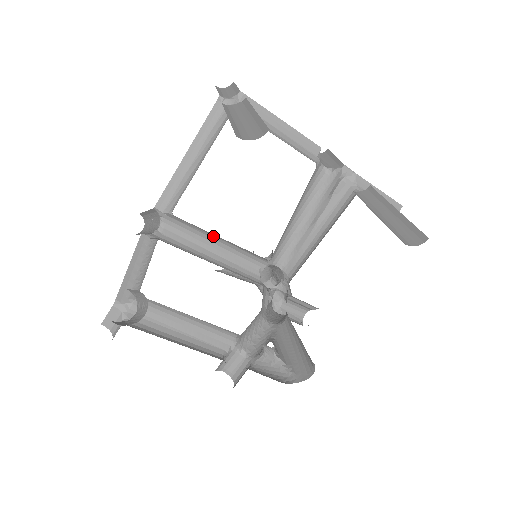
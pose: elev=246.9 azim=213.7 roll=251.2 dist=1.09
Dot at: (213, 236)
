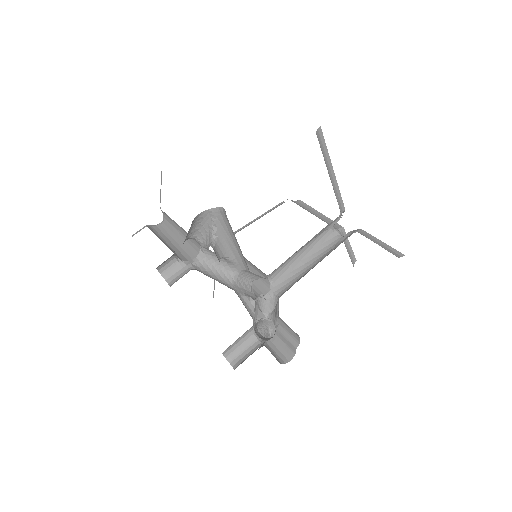
Dot at: occluded
